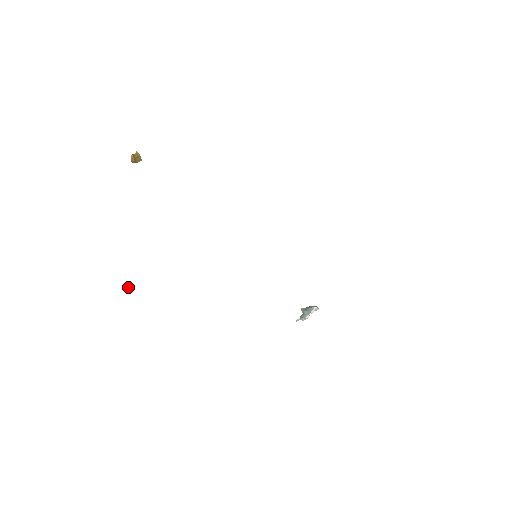
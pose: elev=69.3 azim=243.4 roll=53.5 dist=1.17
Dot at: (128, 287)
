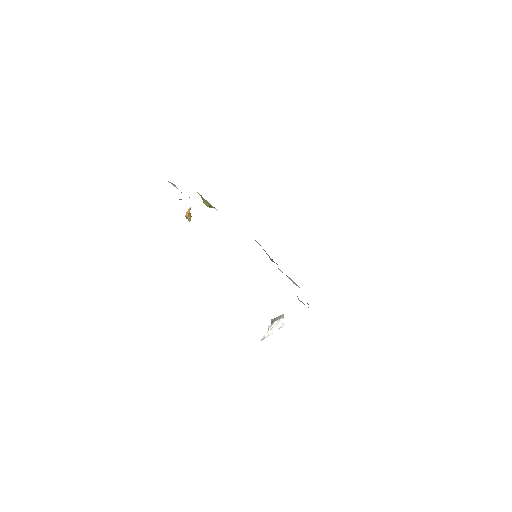
Dot at: occluded
